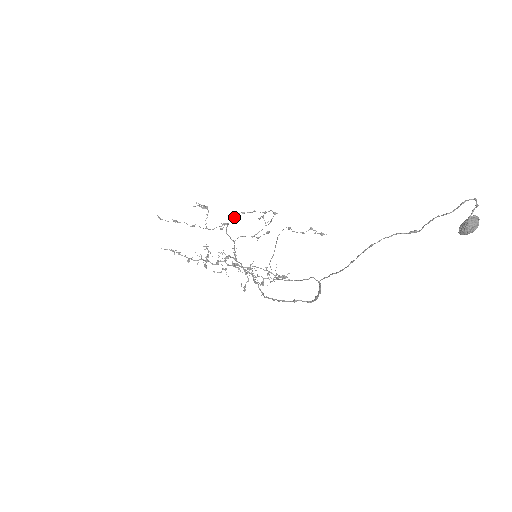
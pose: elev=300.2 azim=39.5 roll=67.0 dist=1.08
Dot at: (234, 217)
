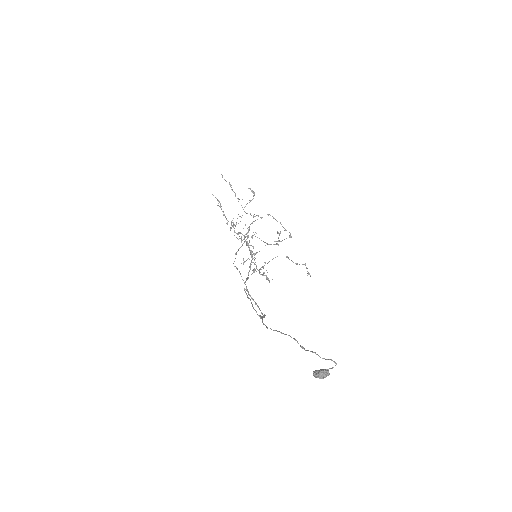
Dot at: occluded
